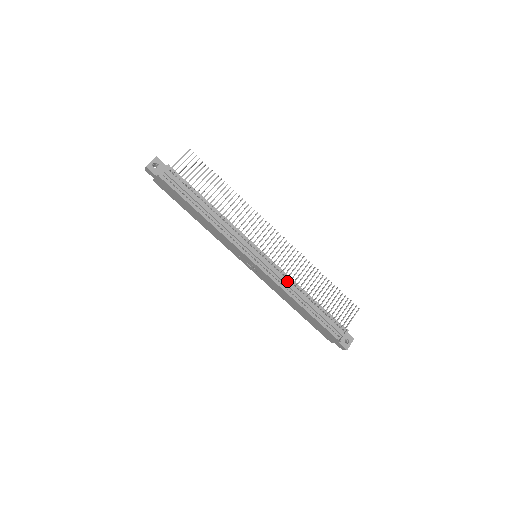
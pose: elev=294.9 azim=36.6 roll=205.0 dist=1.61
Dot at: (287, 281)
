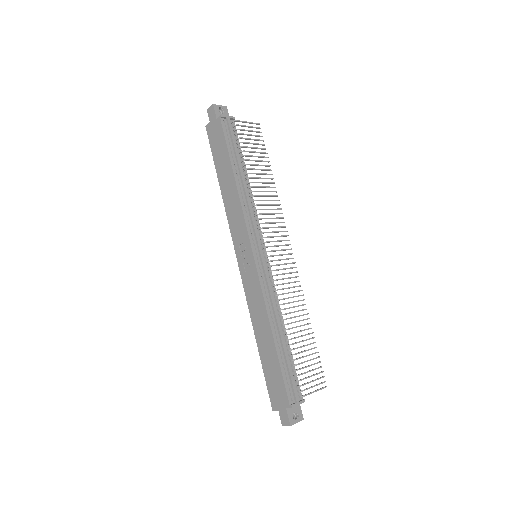
Dot at: (274, 298)
